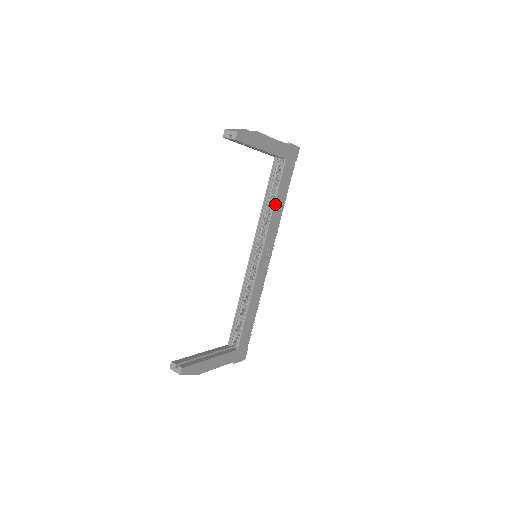
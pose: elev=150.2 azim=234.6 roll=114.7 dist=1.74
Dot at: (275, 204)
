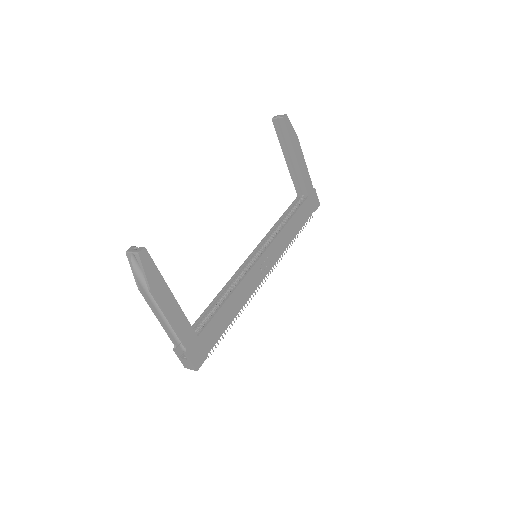
Dot at: (289, 222)
